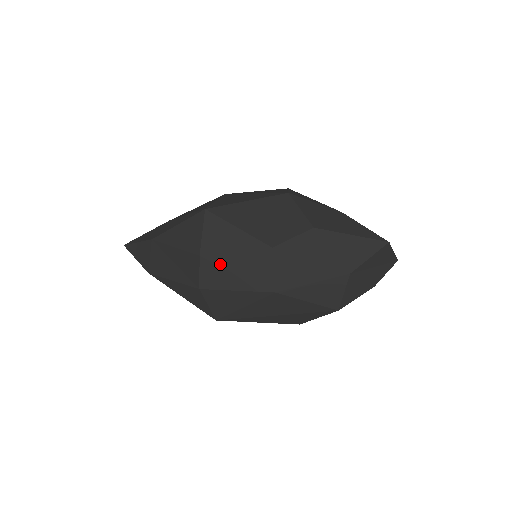
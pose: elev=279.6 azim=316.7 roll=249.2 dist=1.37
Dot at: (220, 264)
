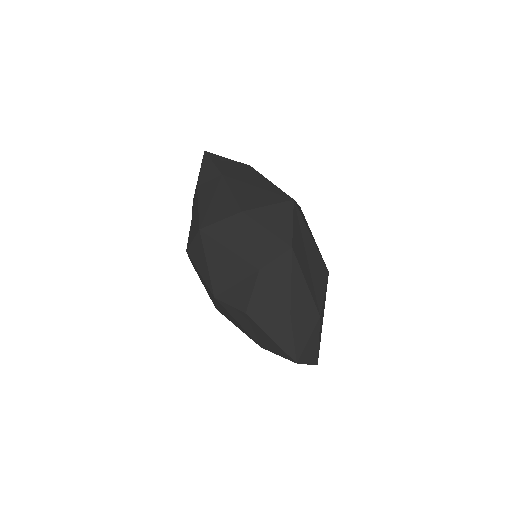
Dot at: occluded
